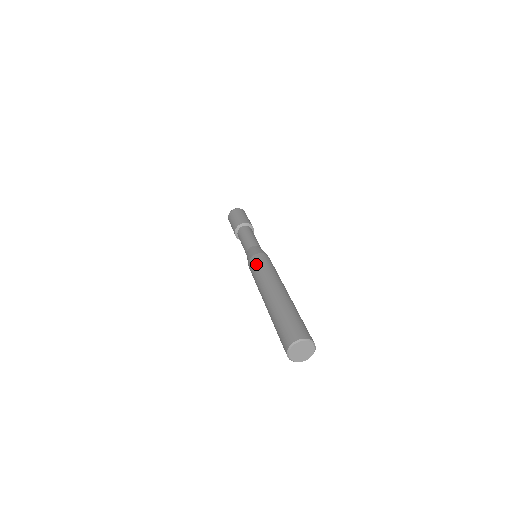
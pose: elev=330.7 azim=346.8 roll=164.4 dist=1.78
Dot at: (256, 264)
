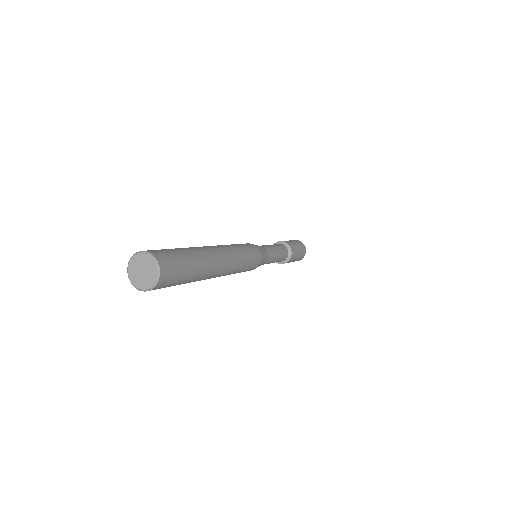
Dot at: (243, 244)
